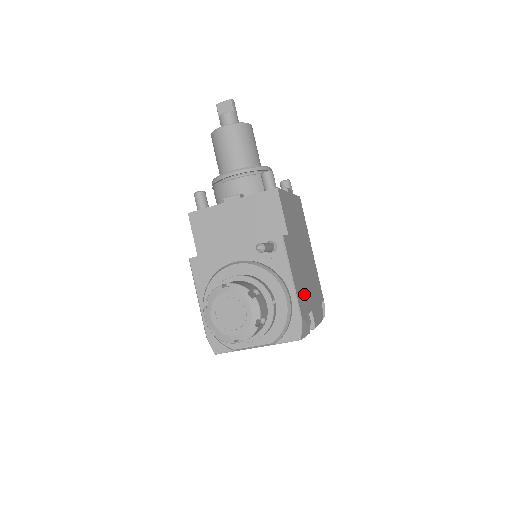
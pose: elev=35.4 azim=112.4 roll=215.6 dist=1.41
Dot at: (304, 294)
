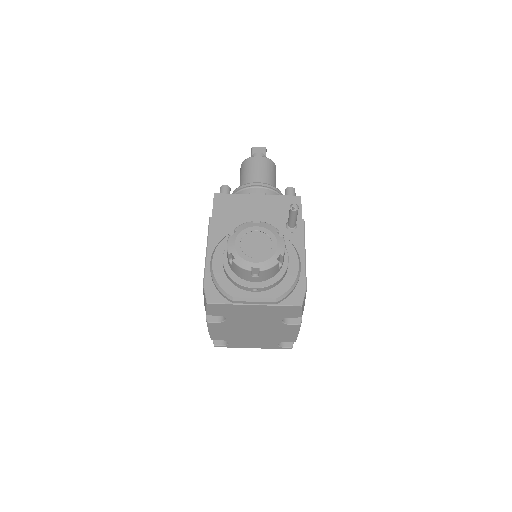
Dot at: occluded
